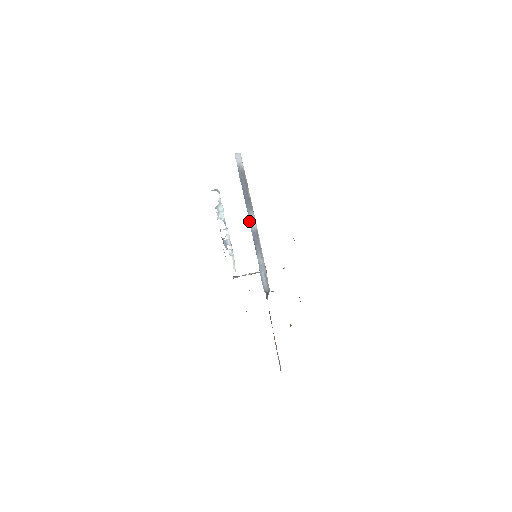
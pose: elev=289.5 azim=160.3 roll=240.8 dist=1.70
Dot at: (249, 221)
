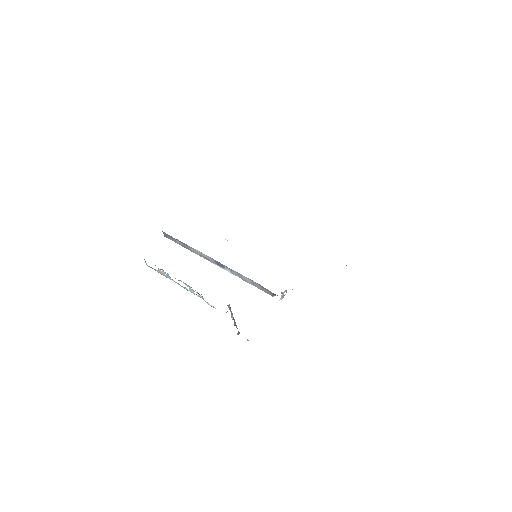
Dot at: occluded
